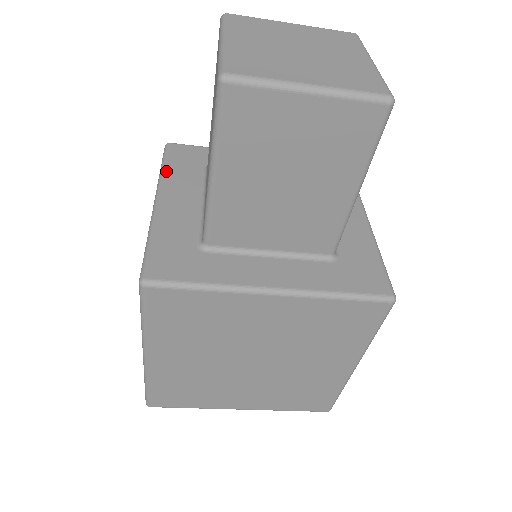
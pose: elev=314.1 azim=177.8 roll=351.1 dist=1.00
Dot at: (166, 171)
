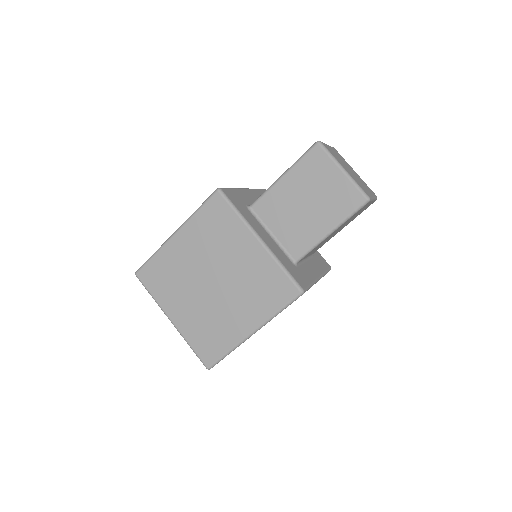
Dot at: (243, 215)
